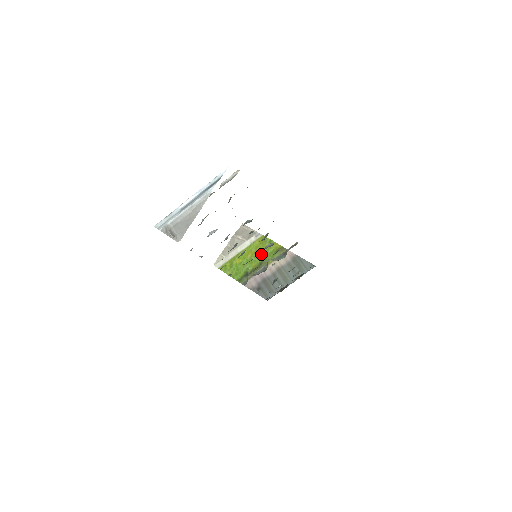
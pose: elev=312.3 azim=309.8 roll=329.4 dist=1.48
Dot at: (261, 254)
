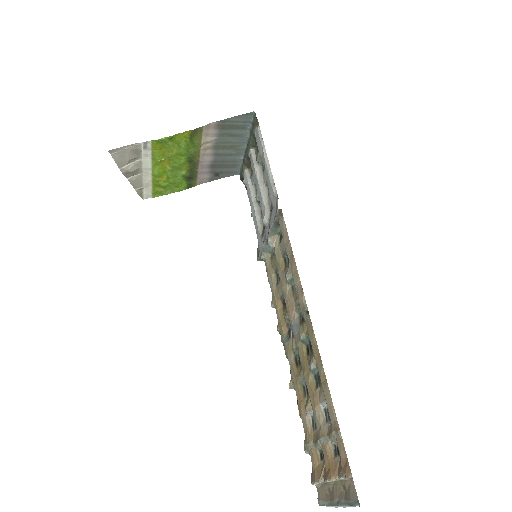
Dot at: (178, 155)
